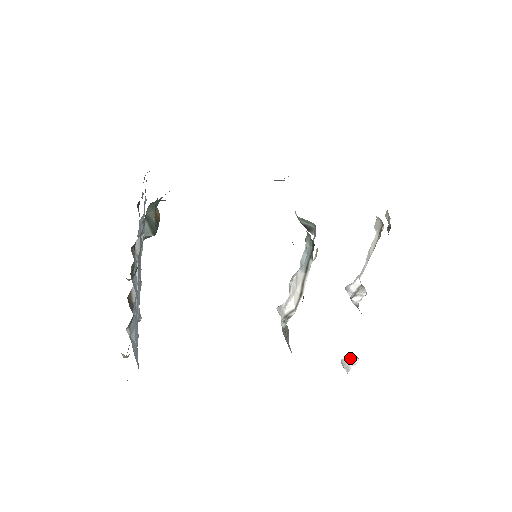
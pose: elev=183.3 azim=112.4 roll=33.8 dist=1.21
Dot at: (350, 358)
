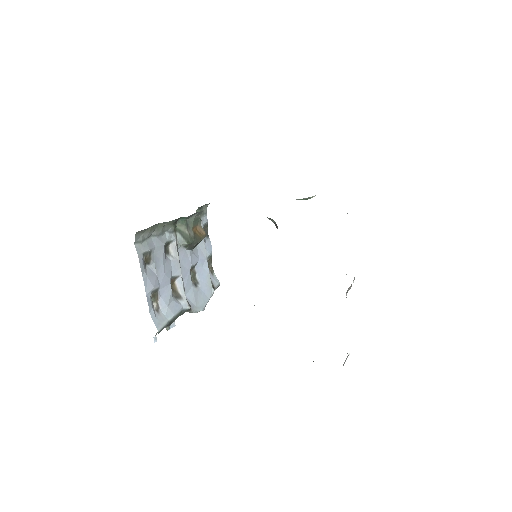
Dot at: occluded
